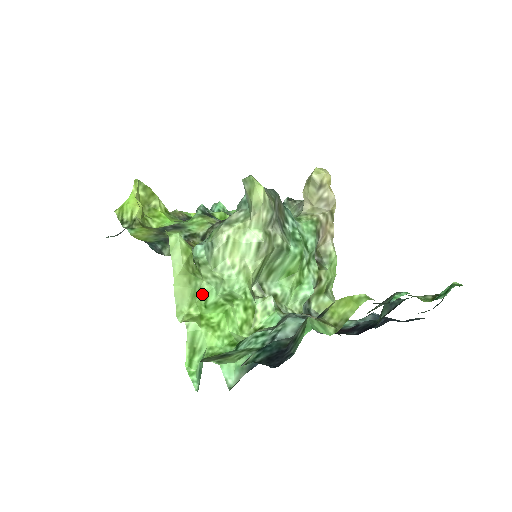
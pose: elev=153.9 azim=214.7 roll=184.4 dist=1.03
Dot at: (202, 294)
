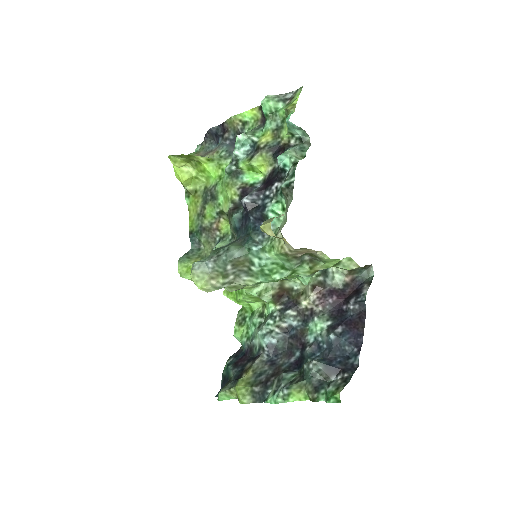
Dot at: occluded
